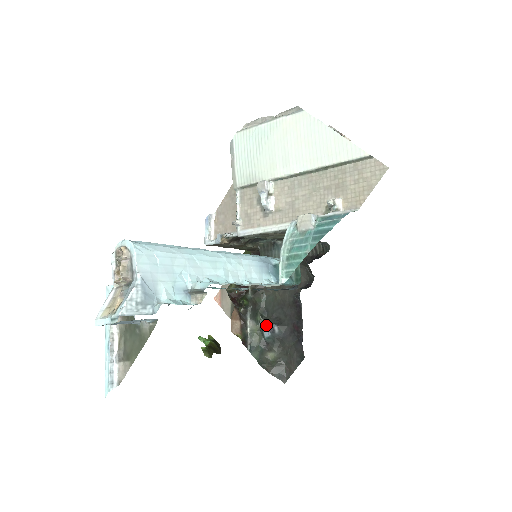
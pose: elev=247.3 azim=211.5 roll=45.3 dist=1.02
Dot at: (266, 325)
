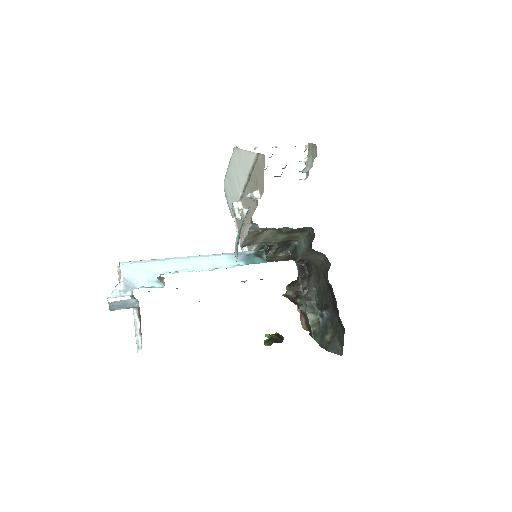
Dot at: occluded
